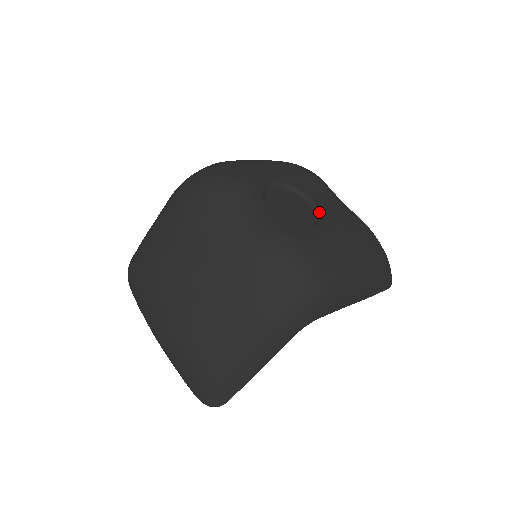
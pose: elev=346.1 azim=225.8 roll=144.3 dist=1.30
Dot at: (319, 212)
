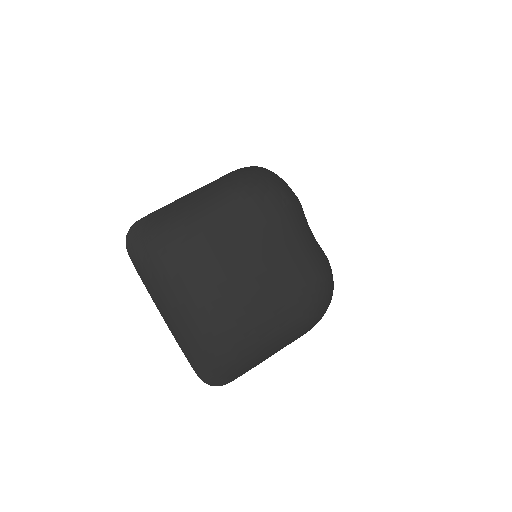
Dot at: occluded
